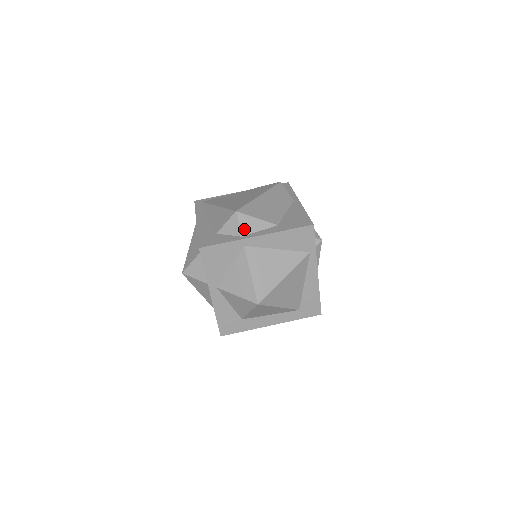
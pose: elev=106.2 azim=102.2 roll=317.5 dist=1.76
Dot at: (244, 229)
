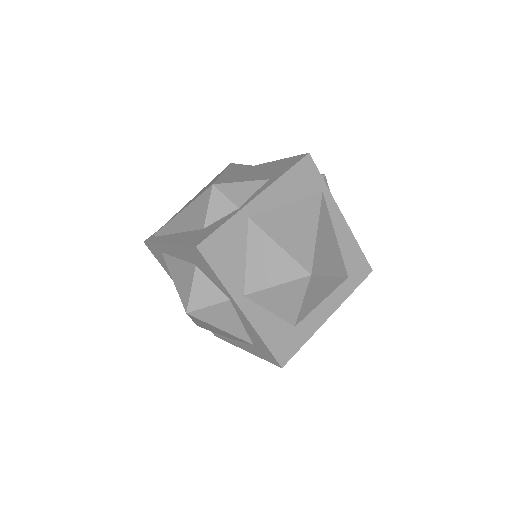
Dot at: (235, 199)
